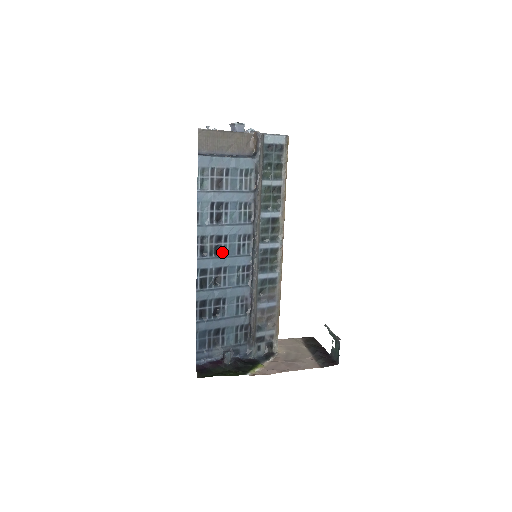
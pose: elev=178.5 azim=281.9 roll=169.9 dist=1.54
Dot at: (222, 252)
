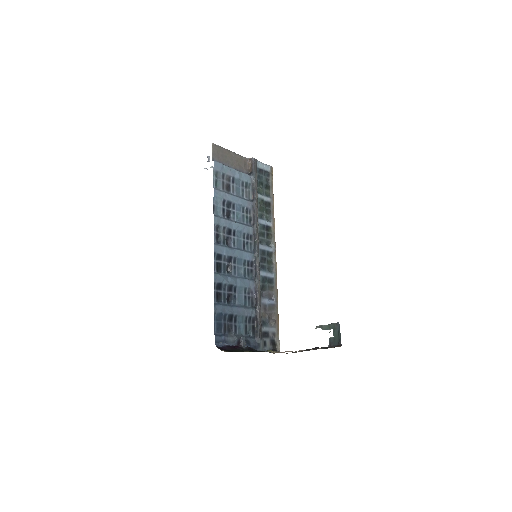
Dot at: (232, 244)
